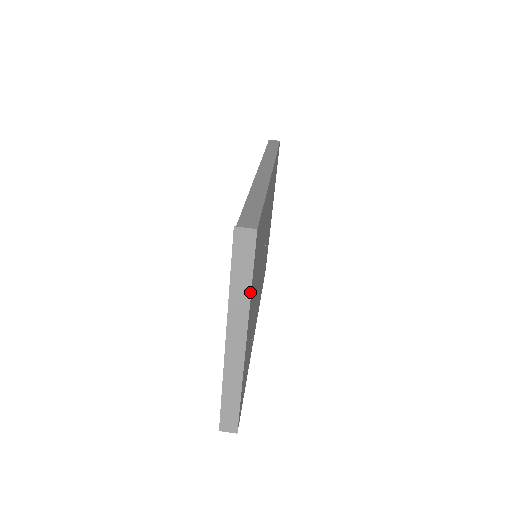
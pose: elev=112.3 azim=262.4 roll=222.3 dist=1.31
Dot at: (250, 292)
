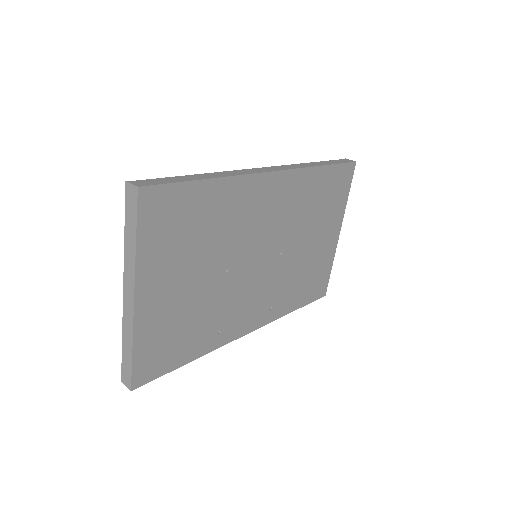
Dot at: (135, 248)
